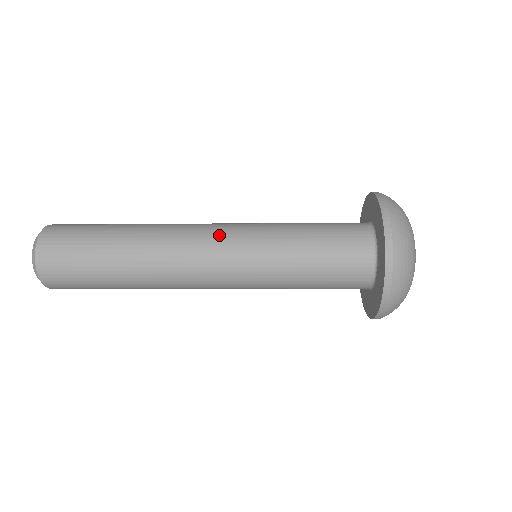
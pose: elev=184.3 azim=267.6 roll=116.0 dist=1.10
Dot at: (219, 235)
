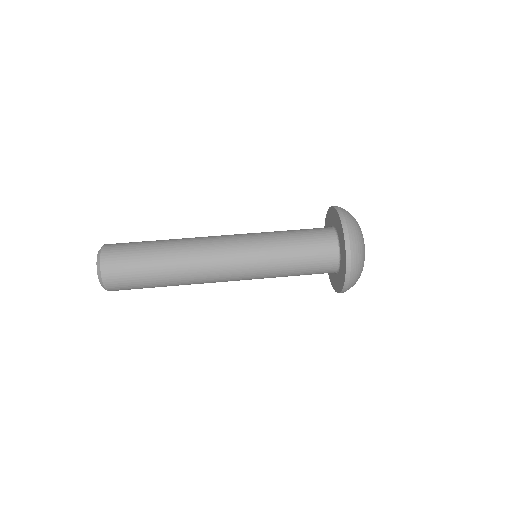
Dot at: (233, 259)
